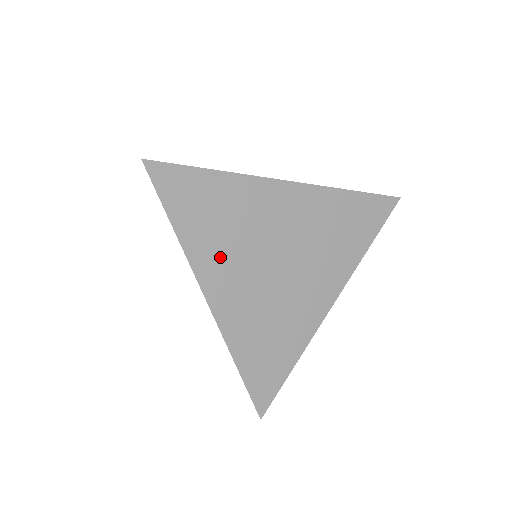
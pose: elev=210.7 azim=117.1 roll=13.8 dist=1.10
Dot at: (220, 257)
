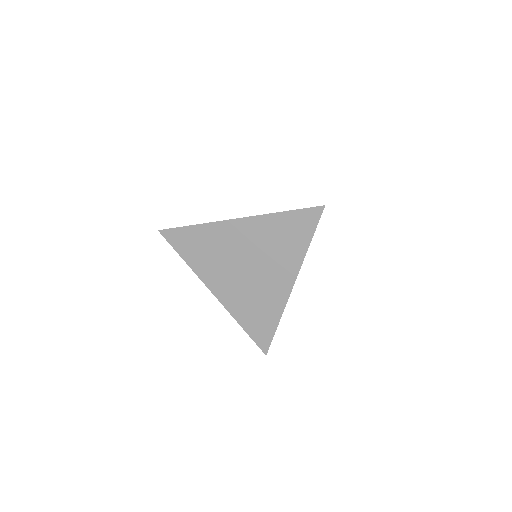
Dot at: (212, 270)
